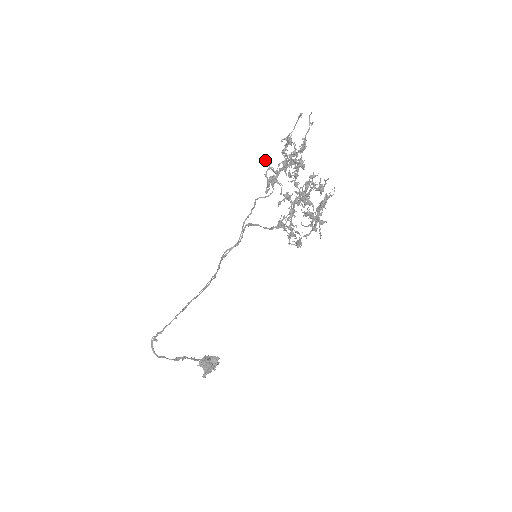
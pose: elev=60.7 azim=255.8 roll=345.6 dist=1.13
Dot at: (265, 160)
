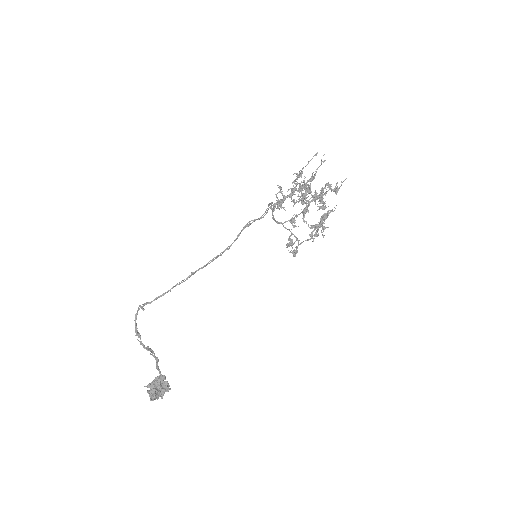
Dot at: (278, 185)
